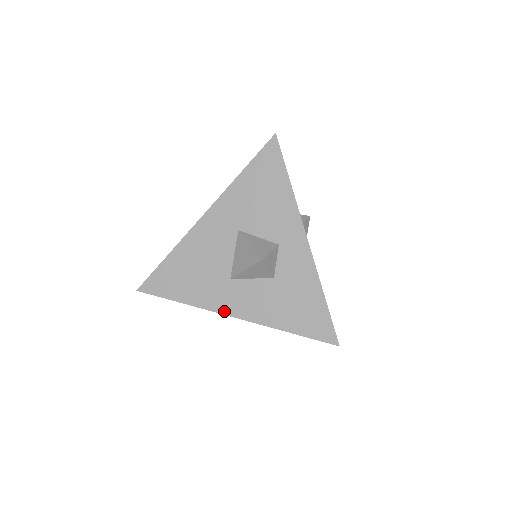
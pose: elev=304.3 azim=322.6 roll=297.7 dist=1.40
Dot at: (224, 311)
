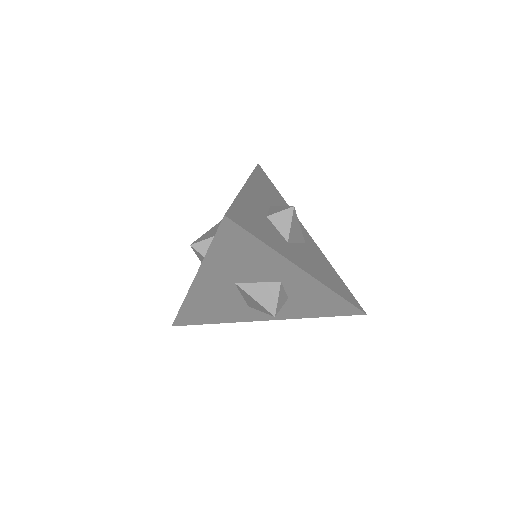
Dot at: (255, 320)
